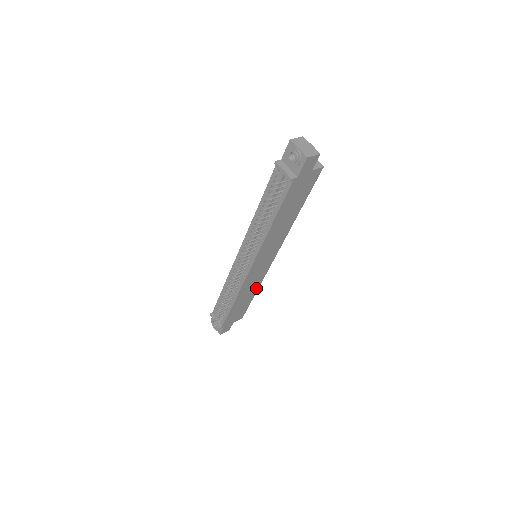
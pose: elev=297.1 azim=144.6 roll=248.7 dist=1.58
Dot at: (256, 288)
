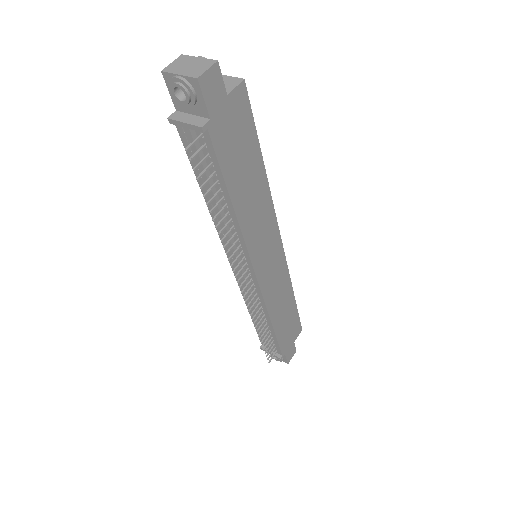
Dot at: (289, 290)
